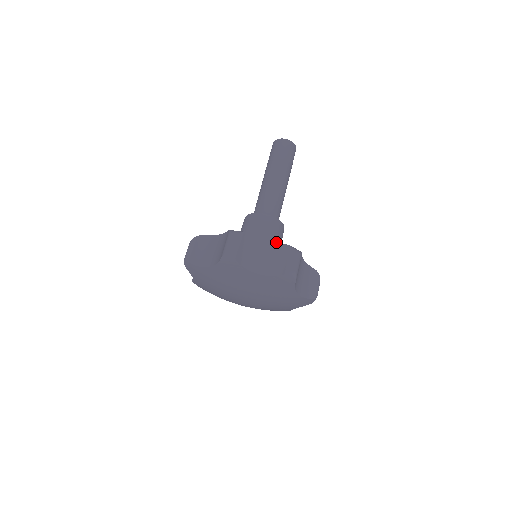
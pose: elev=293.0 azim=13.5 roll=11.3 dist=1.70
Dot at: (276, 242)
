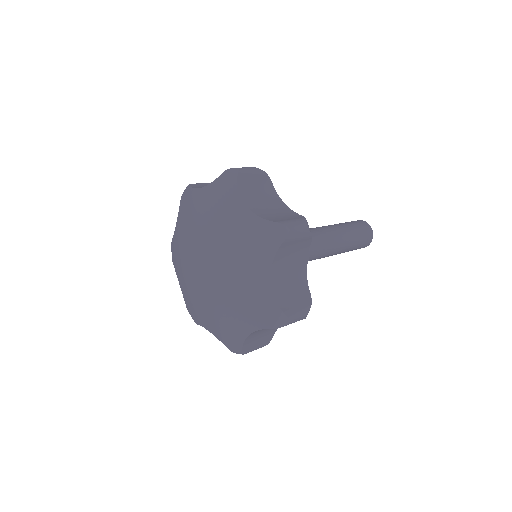
Dot at: occluded
